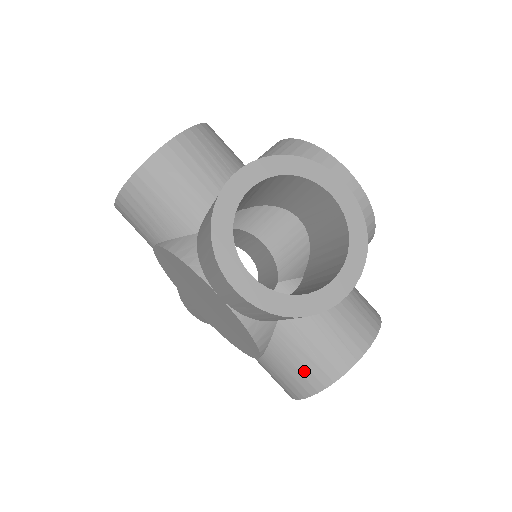
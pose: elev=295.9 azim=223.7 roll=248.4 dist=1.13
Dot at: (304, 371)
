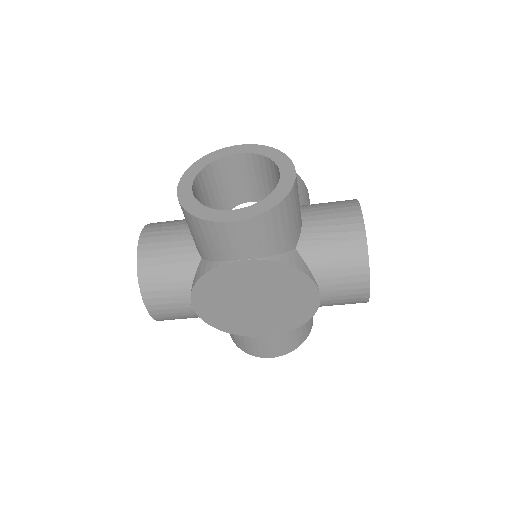
Dot at: (300, 335)
